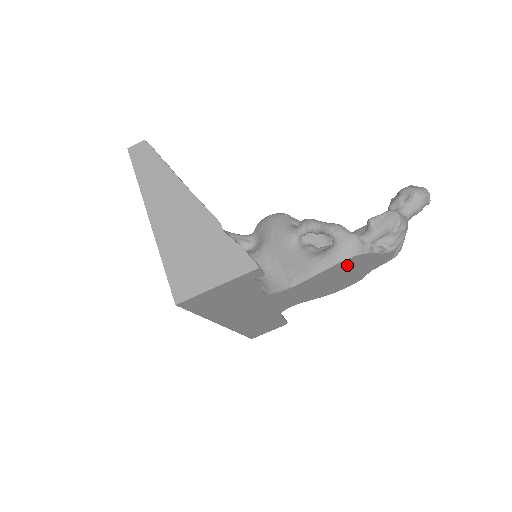
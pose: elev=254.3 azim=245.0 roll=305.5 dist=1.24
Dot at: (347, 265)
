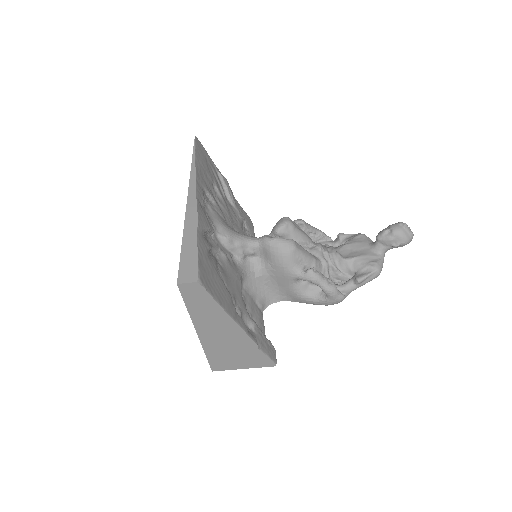
Dot at: occluded
